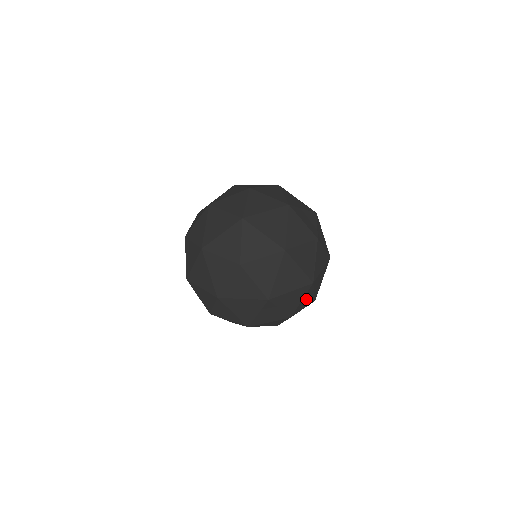
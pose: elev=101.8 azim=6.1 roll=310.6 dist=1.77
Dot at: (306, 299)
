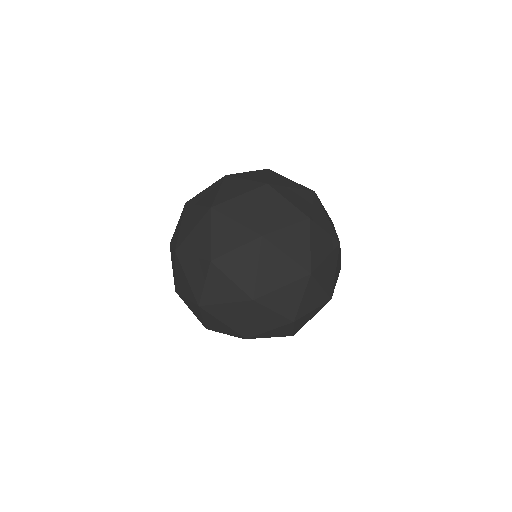
Dot at: occluded
